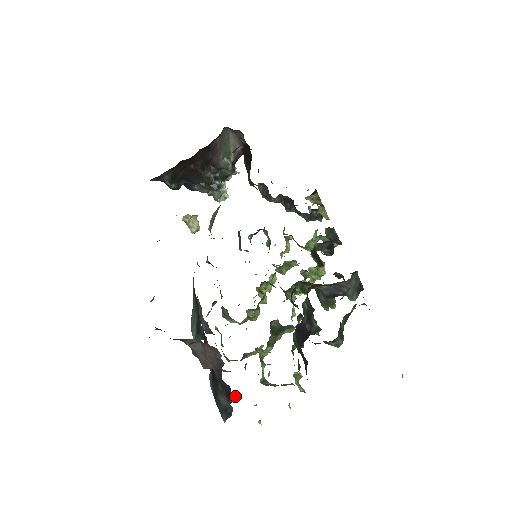
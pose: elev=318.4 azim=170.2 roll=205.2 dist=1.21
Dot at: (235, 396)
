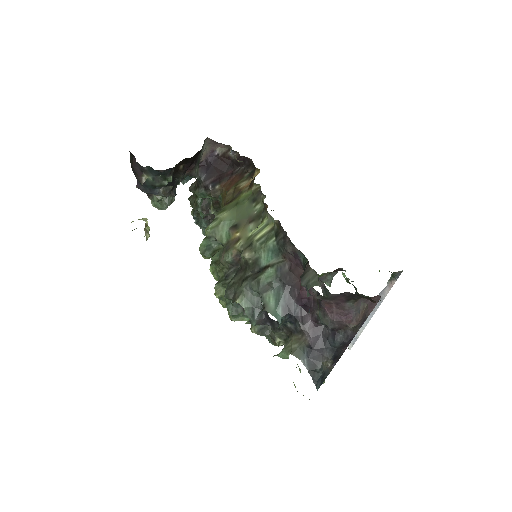
Dot at: (340, 357)
